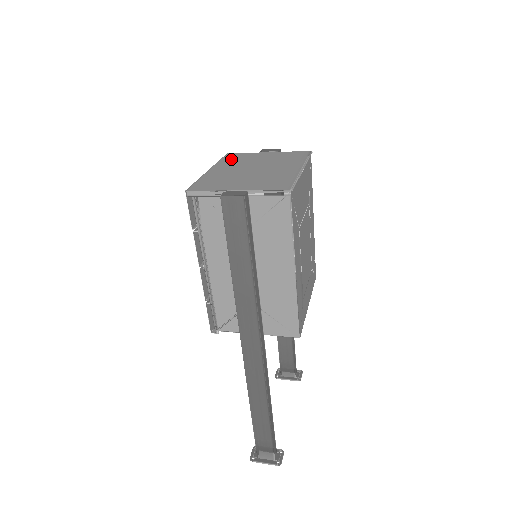
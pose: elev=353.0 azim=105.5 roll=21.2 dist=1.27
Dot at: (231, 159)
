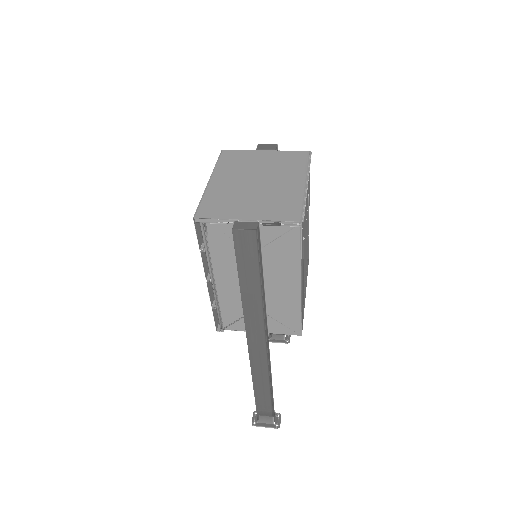
Dot at: (229, 161)
